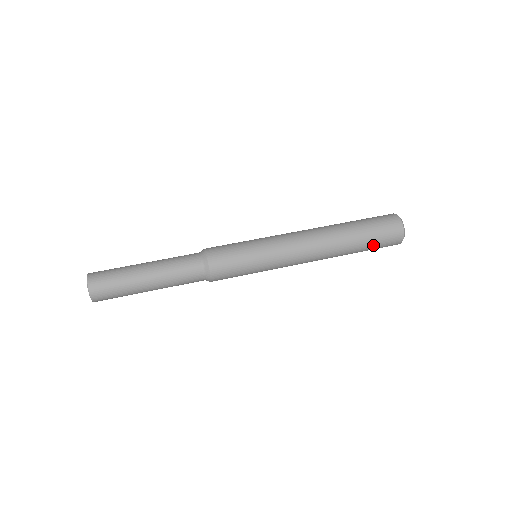
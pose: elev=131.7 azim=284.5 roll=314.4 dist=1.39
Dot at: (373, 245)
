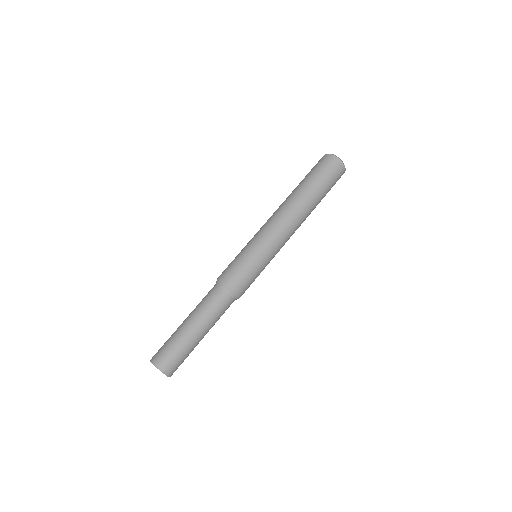
Dot at: (328, 186)
